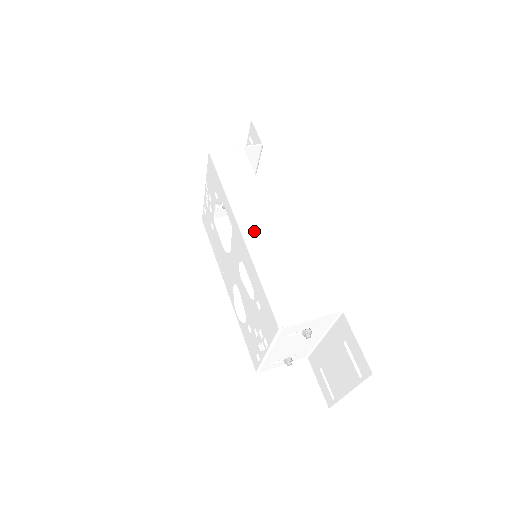
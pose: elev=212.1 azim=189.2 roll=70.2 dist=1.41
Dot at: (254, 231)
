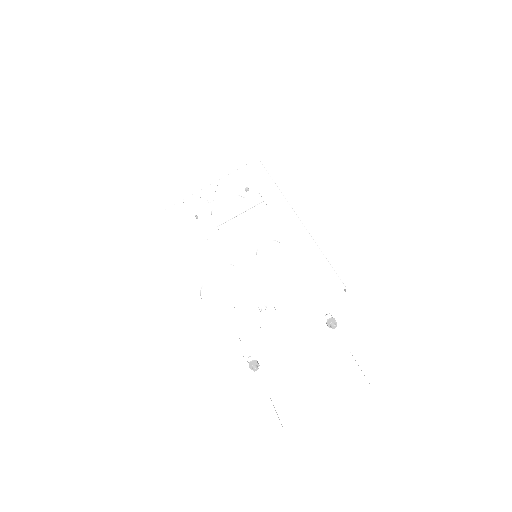
Dot at: occluded
